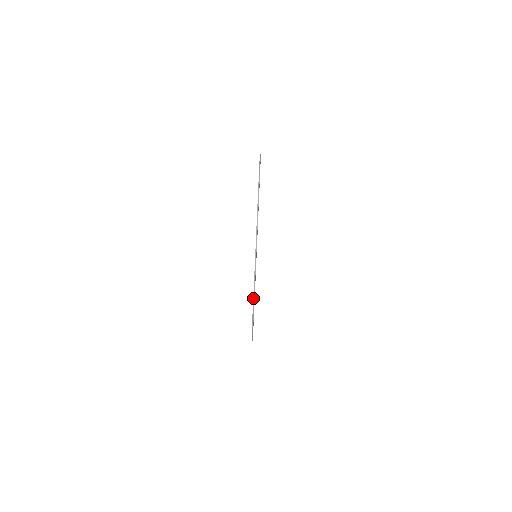
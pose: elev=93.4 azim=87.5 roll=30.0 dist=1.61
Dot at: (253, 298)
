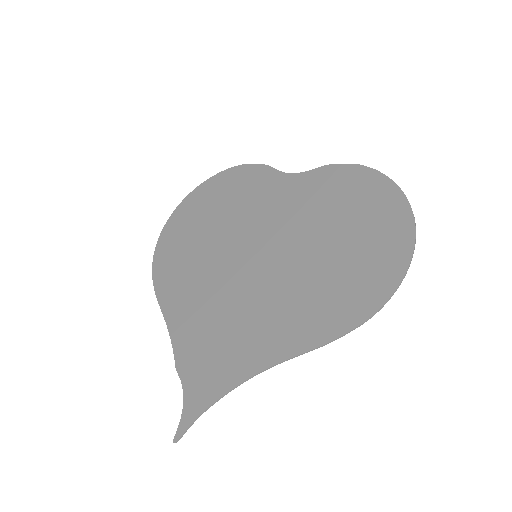
Dot at: (205, 411)
